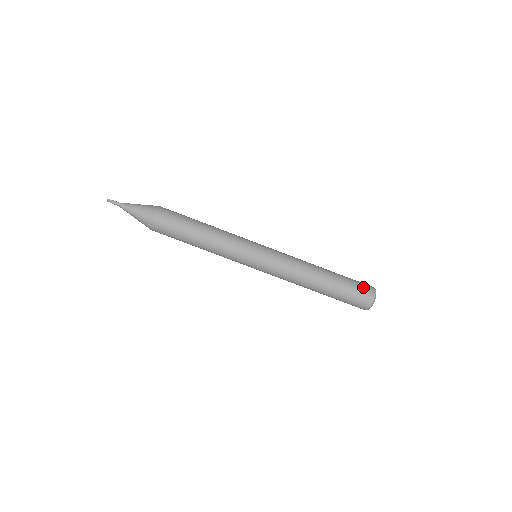
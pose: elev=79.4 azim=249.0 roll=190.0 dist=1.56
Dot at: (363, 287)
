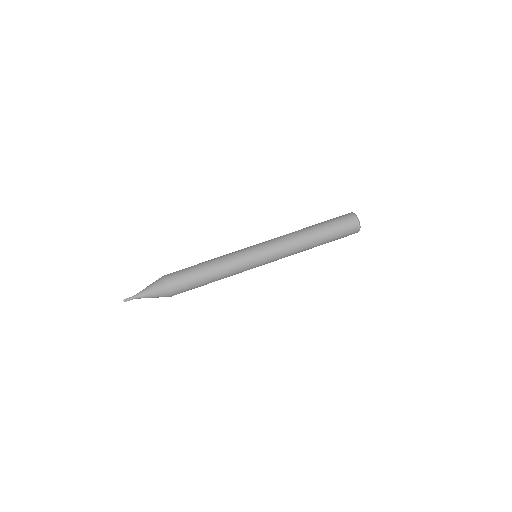
Dot at: (341, 216)
